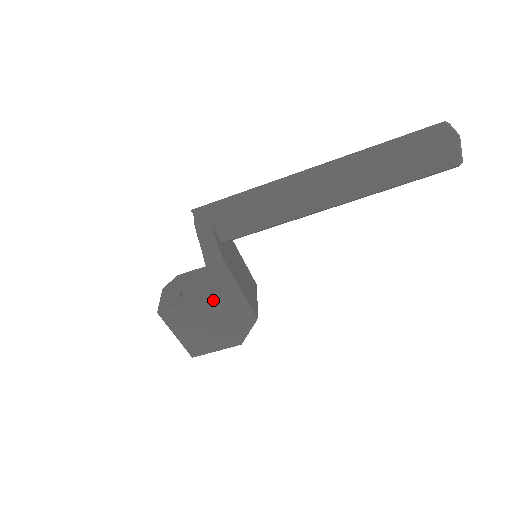
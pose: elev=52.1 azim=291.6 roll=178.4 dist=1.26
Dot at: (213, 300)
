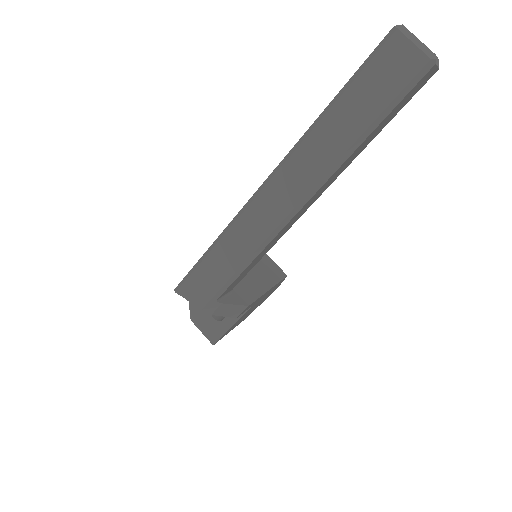
Dot at: occluded
